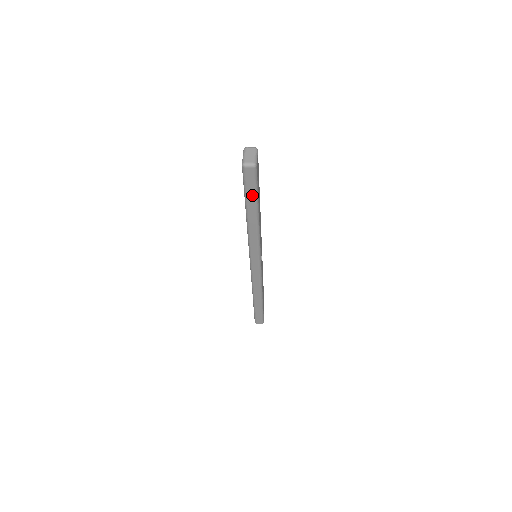
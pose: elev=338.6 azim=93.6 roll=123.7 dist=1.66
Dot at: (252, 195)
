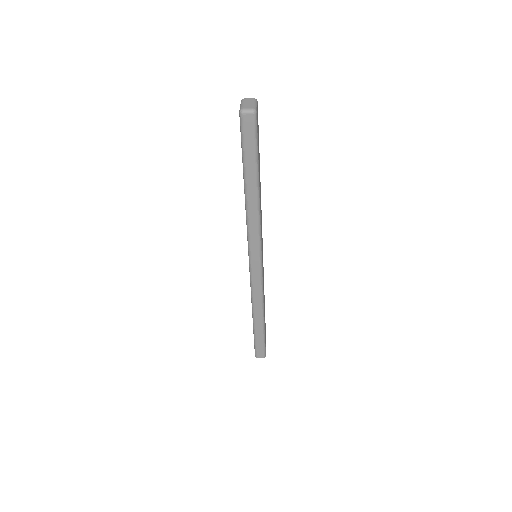
Dot at: (251, 156)
